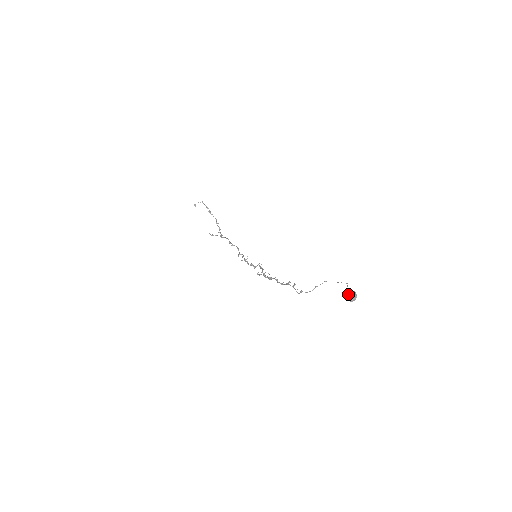
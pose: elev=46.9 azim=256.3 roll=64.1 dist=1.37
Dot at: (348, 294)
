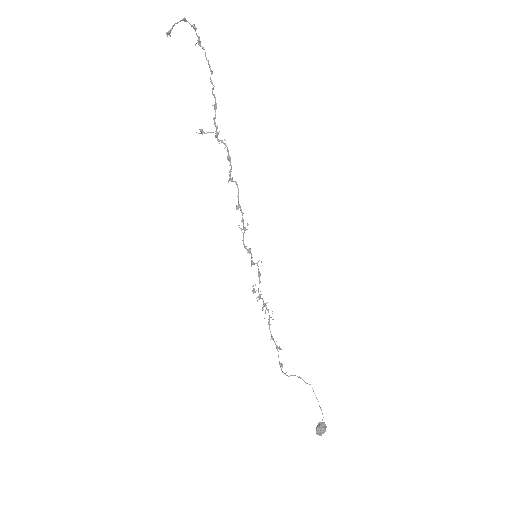
Dot at: (317, 433)
